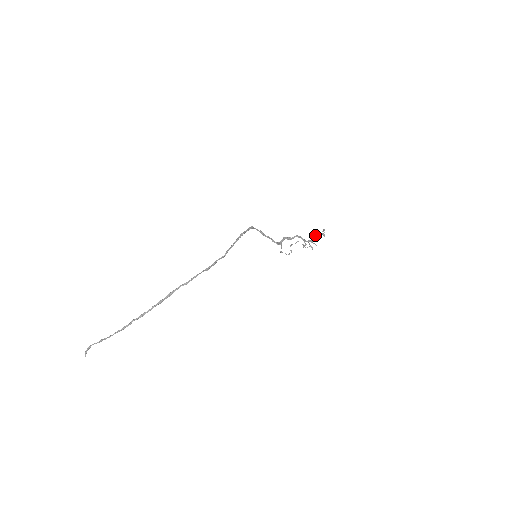
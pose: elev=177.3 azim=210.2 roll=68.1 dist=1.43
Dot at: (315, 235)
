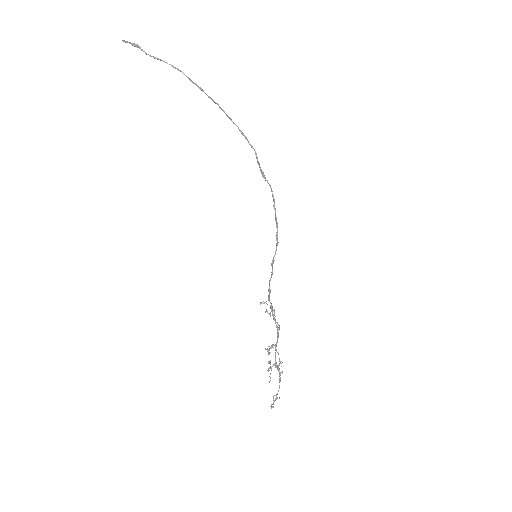
Dot at: occluded
